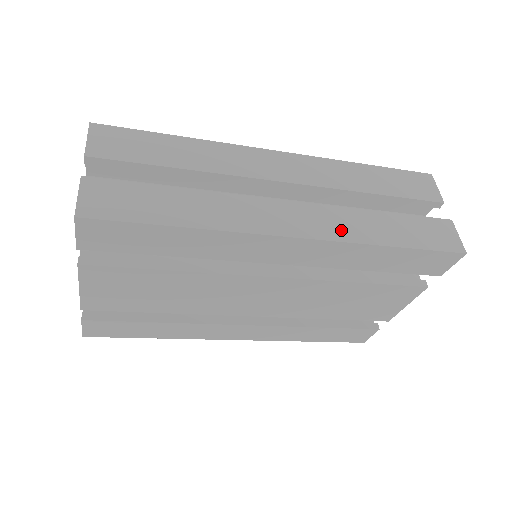
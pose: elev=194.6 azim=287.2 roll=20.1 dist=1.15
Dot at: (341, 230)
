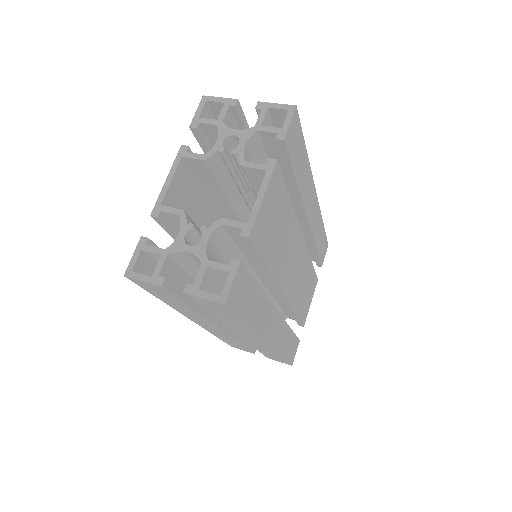
Dot at: occluded
